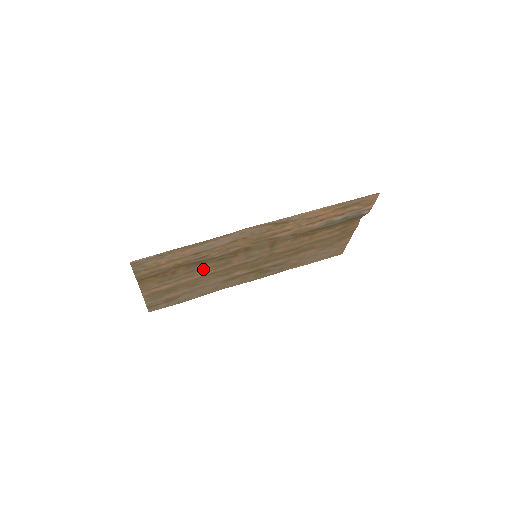
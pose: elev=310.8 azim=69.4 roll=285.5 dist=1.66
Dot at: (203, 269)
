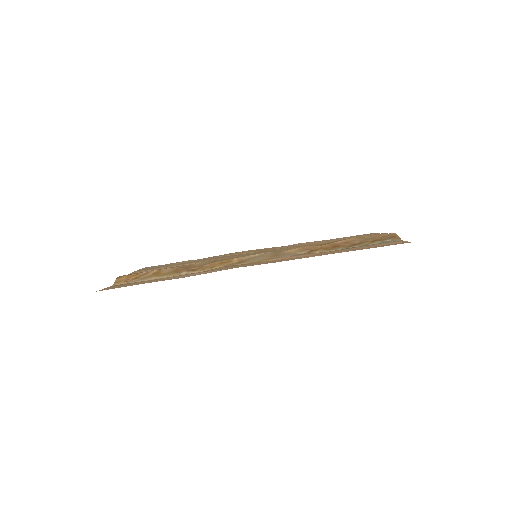
Dot at: occluded
